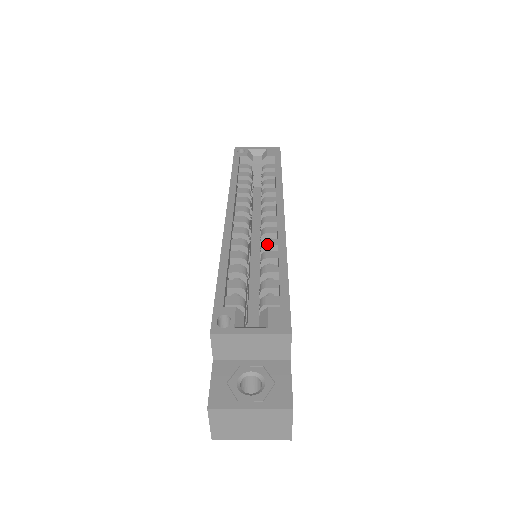
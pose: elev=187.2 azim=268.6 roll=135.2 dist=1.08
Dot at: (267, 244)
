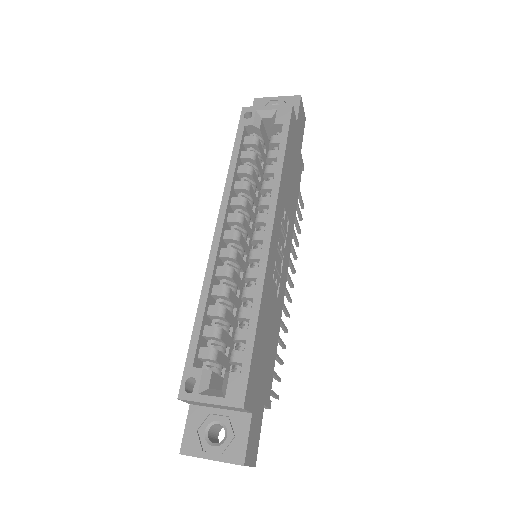
Dot at: (249, 276)
